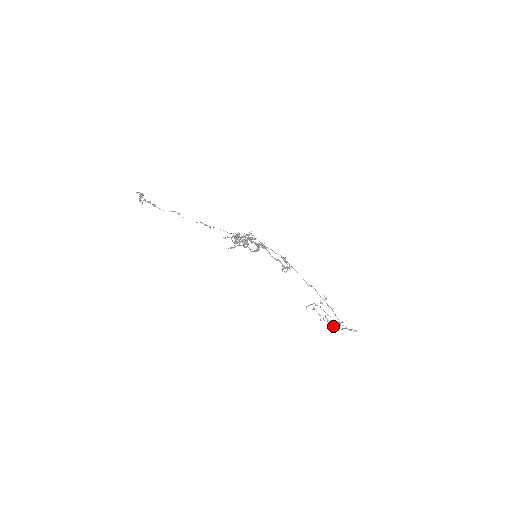
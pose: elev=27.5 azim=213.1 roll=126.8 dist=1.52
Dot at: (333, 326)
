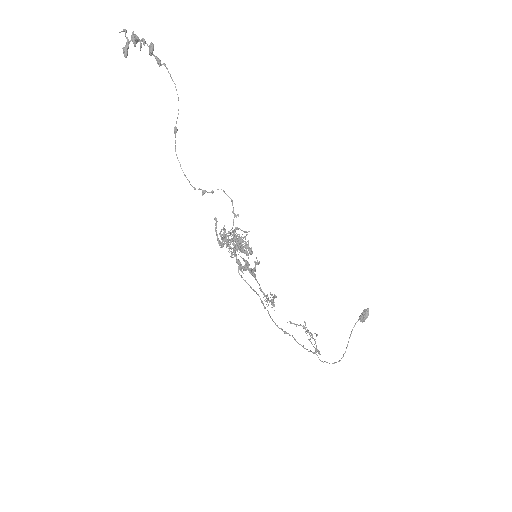
Dot at: (360, 316)
